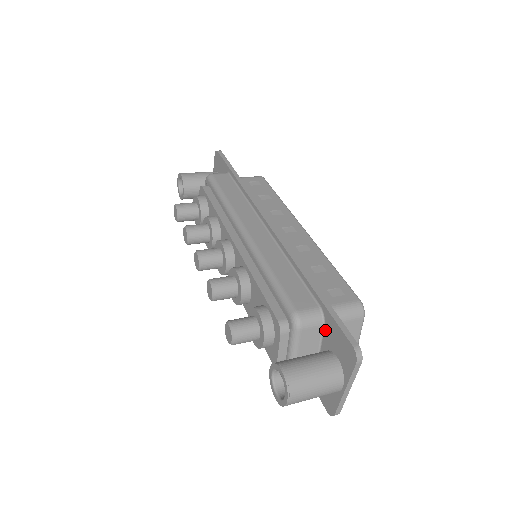
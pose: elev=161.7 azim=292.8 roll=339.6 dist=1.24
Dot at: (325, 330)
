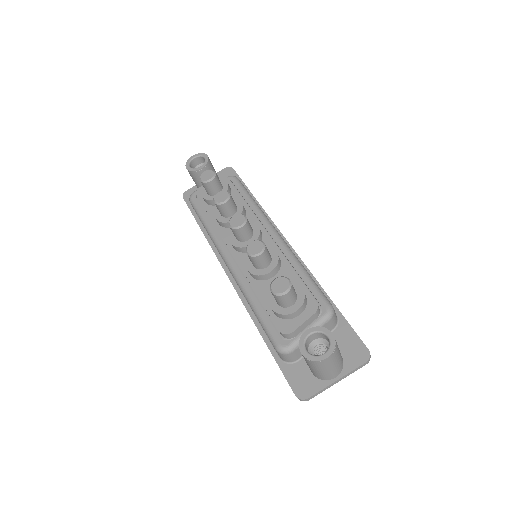
Dot at: (334, 332)
